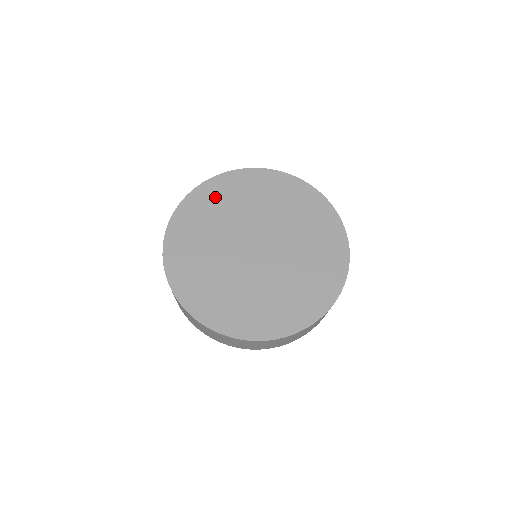
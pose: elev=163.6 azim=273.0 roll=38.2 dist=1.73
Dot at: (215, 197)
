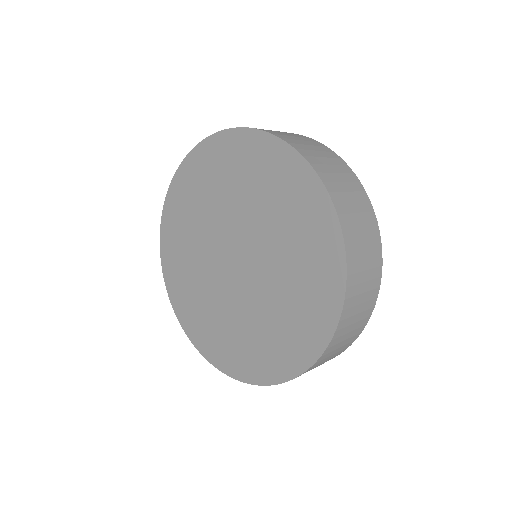
Dot at: (184, 201)
